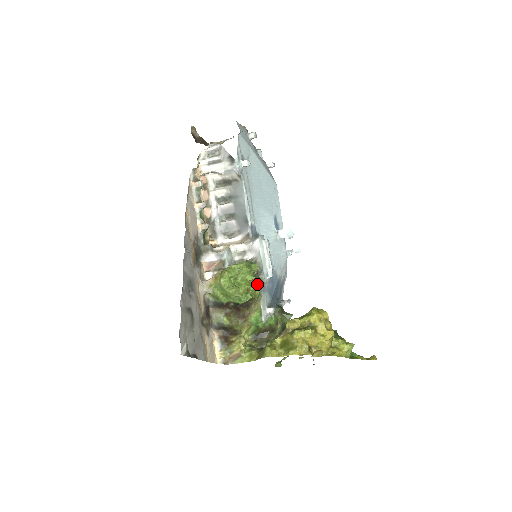
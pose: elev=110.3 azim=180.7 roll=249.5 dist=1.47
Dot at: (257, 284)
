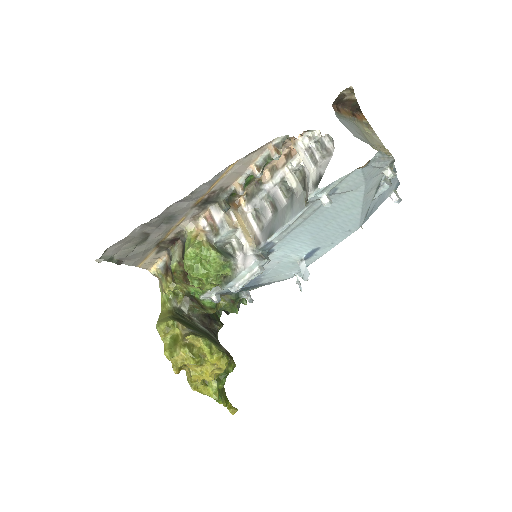
Dot at: (214, 283)
